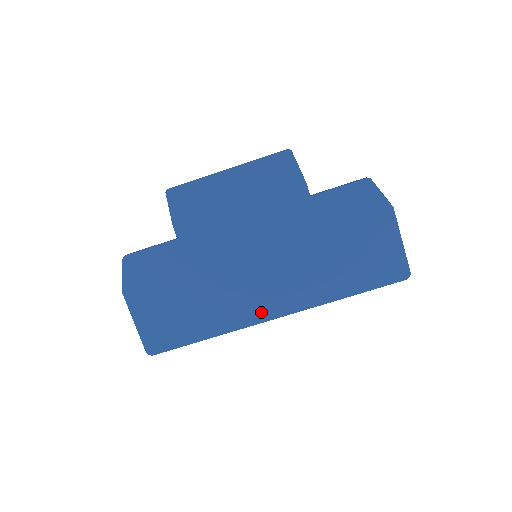
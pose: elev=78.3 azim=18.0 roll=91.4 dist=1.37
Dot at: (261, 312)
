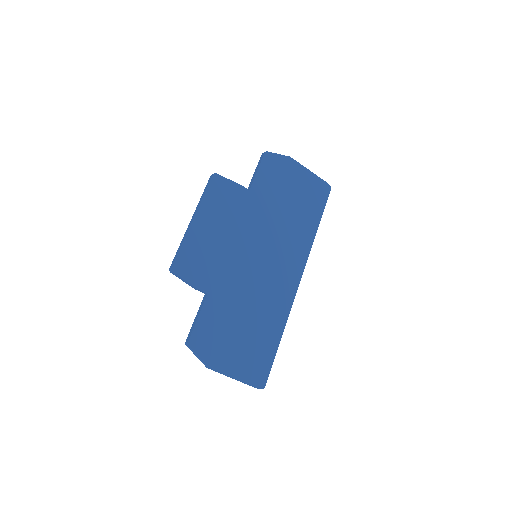
Dot at: (291, 285)
